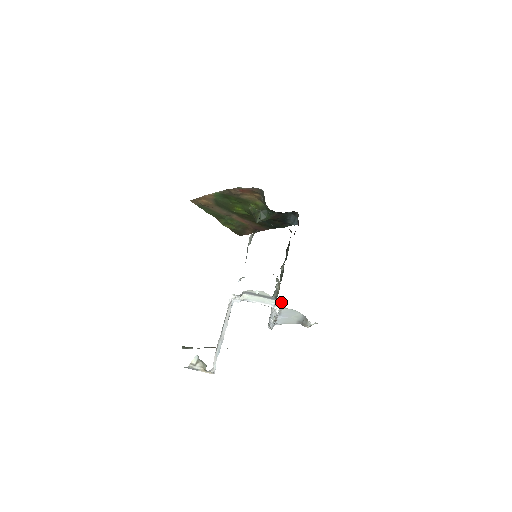
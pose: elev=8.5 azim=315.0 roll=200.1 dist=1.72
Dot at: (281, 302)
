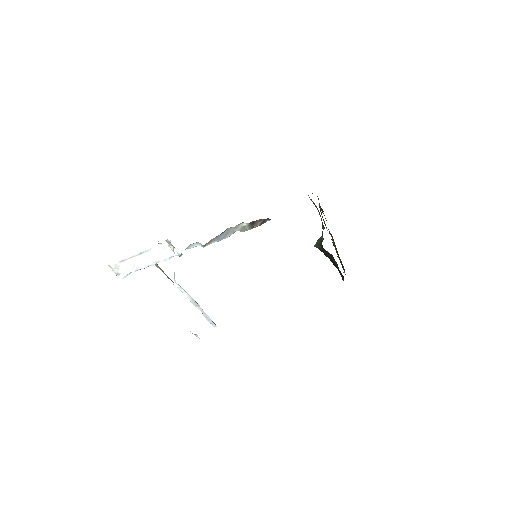
Dot at: occluded
